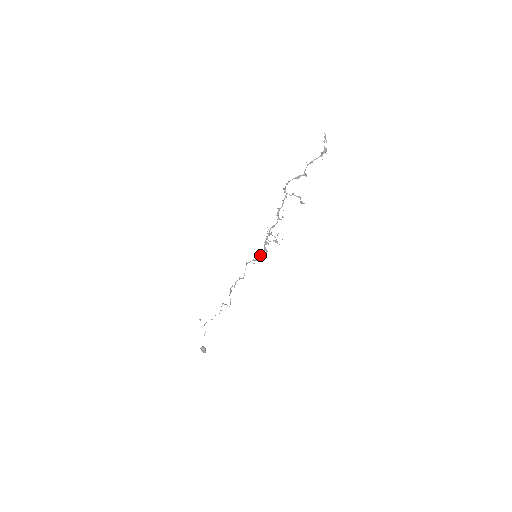
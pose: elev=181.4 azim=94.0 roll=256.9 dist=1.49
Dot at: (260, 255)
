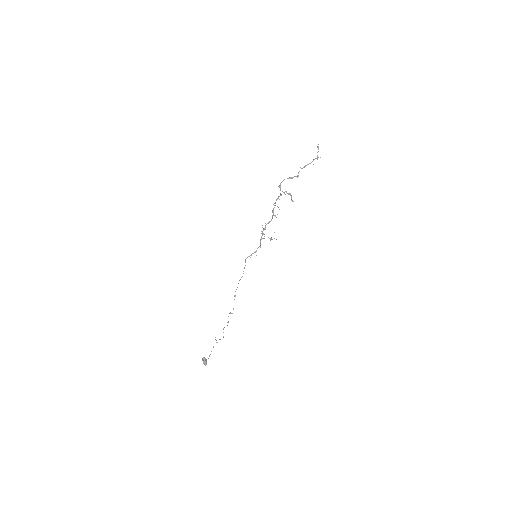
Dot at: (256, 251)
